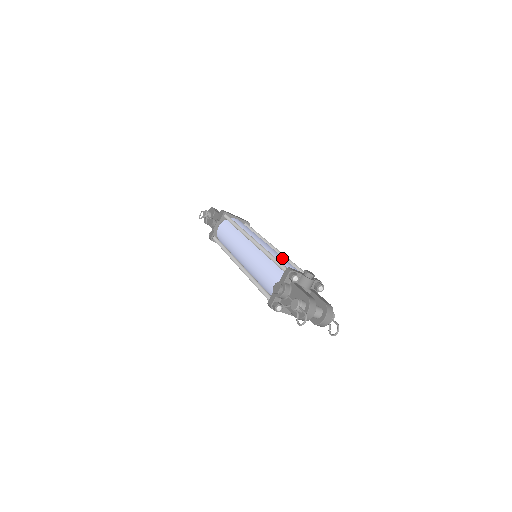
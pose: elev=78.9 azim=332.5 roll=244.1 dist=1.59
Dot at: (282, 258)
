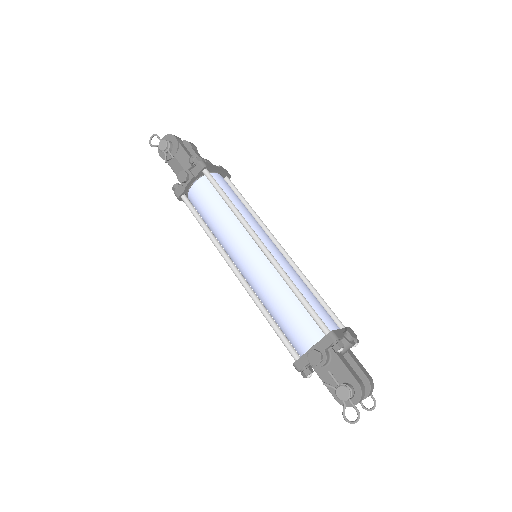
Dot at: (306, 288)
